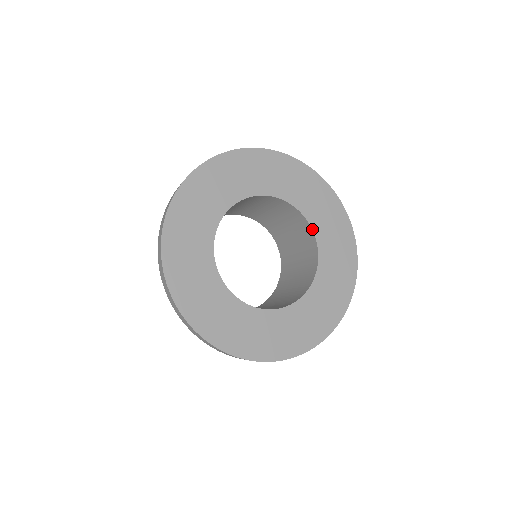
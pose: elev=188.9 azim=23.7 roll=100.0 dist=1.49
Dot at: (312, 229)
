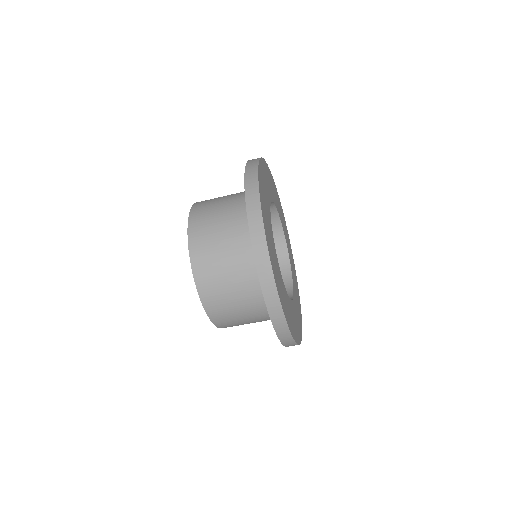
Dot at: (286, 243)
